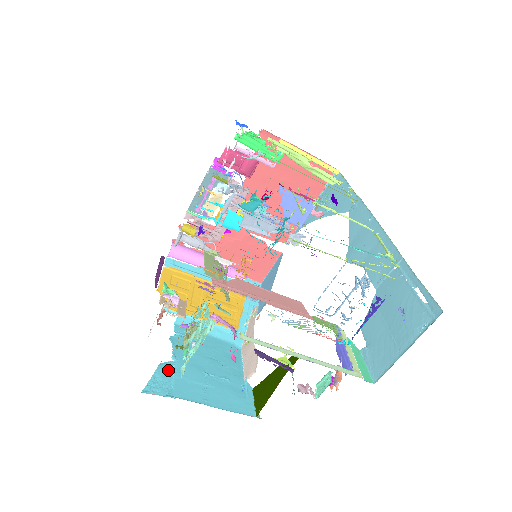
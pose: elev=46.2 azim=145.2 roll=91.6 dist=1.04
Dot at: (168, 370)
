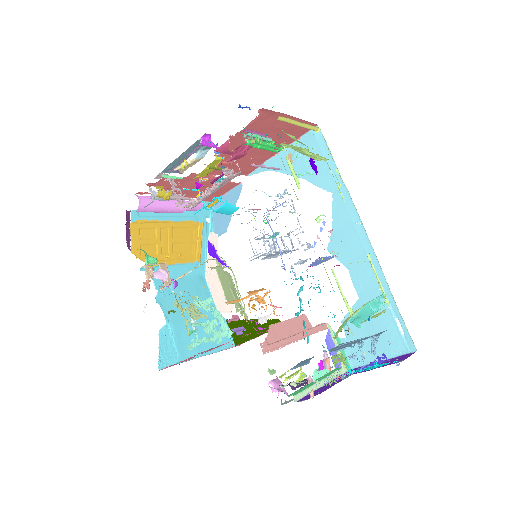
Dot at: (167, 336)
